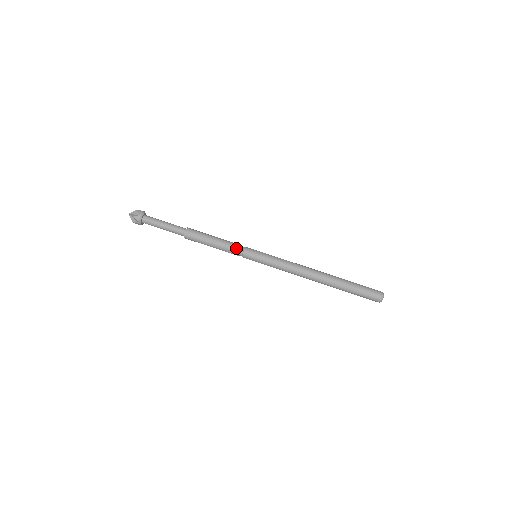
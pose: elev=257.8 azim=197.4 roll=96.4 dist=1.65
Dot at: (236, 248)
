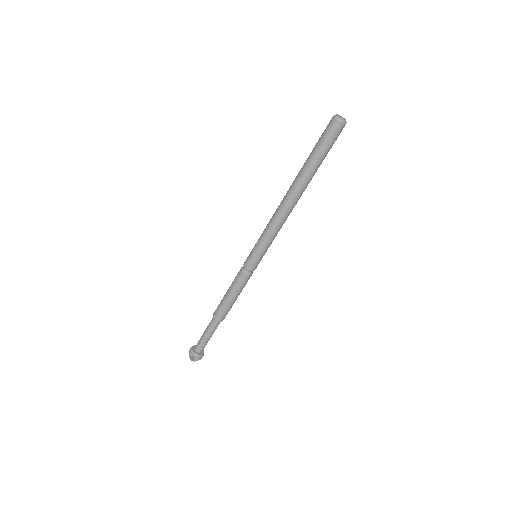
Dot at: (239, 273)
